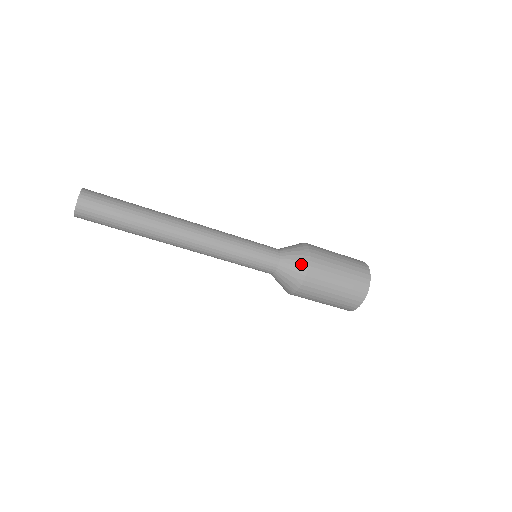
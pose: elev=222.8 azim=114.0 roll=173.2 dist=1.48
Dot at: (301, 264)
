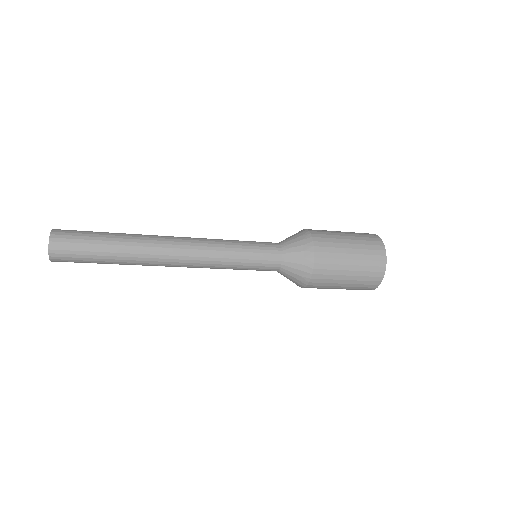
Dot at: (305, 262)
